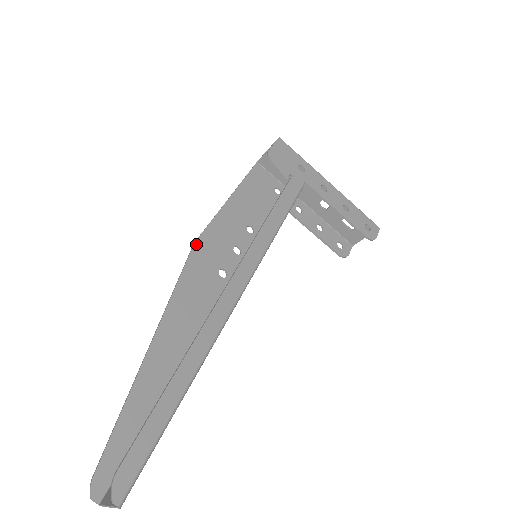
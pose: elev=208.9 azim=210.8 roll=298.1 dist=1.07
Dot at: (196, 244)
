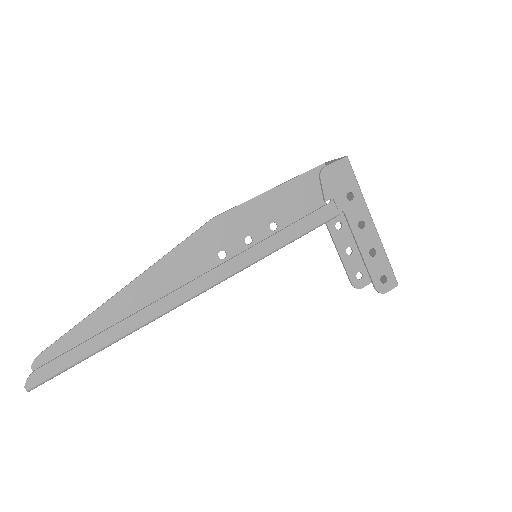
Dot at: (213, 220)
